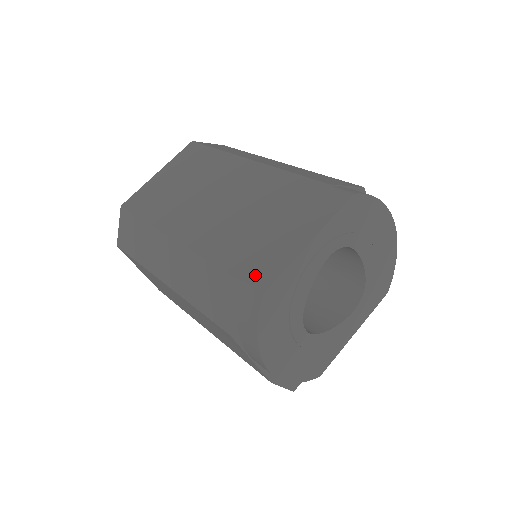
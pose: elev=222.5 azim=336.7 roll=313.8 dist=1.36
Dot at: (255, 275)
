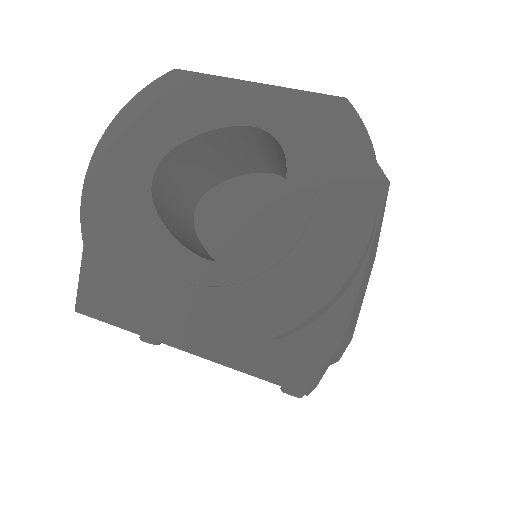
Dot at: occluded
